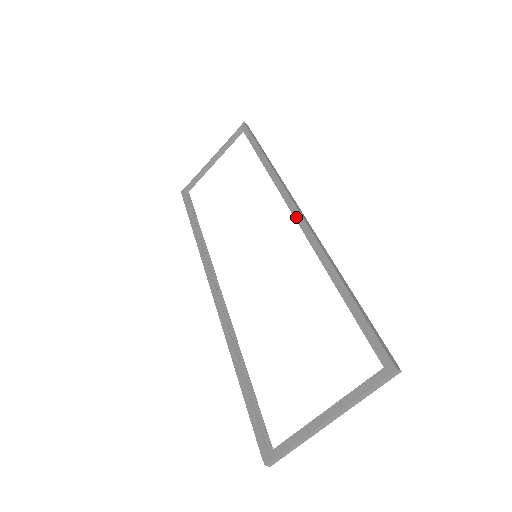
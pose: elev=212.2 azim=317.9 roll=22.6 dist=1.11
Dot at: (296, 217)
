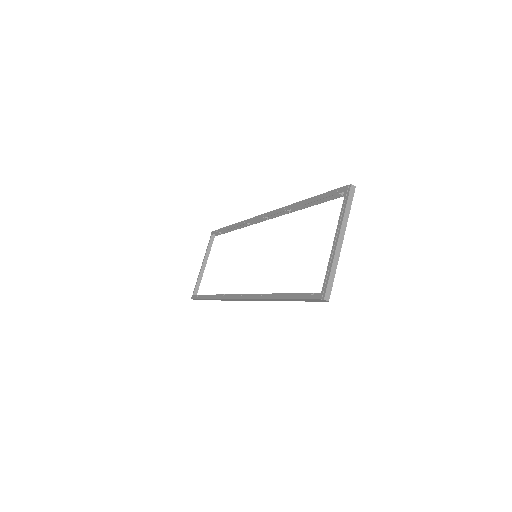
Dot at: (266, 216)
